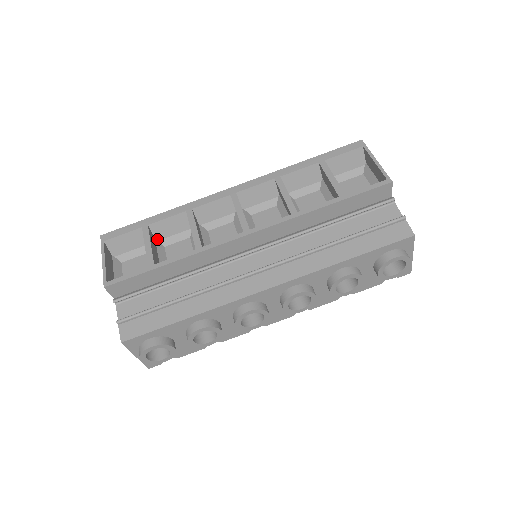
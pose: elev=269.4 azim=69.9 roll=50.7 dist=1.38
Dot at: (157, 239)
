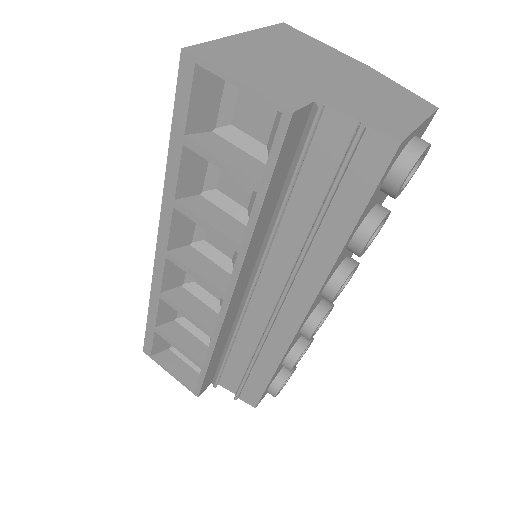
Dot at: (174, 318)
